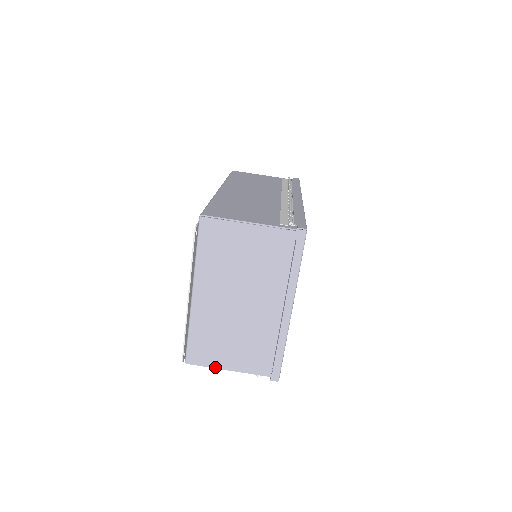
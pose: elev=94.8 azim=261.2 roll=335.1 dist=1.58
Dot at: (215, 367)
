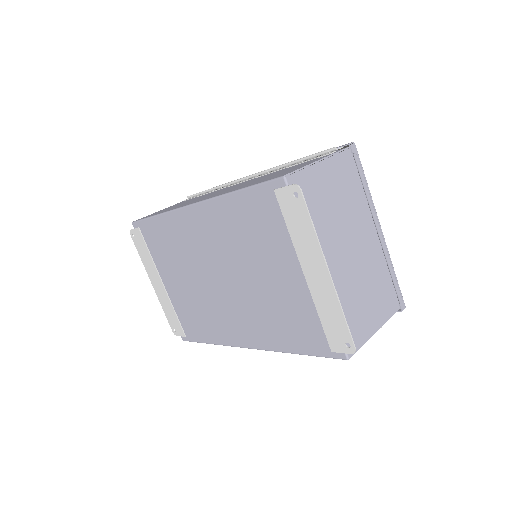
Dot at: (367, 339)
